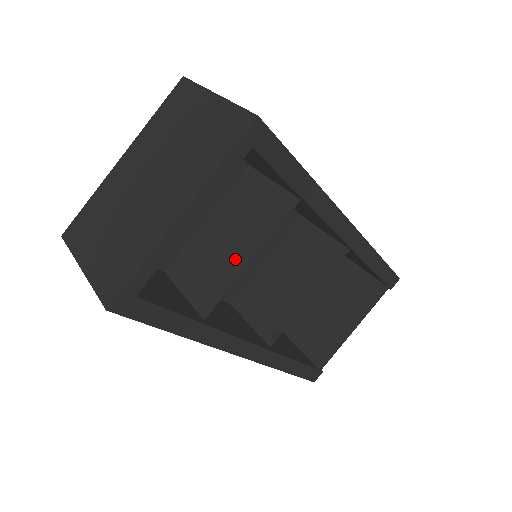
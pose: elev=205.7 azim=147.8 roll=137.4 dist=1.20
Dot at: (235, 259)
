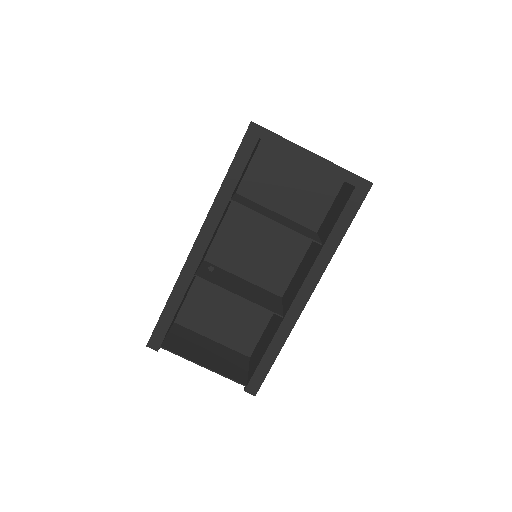
Dot at: (271, 217)
